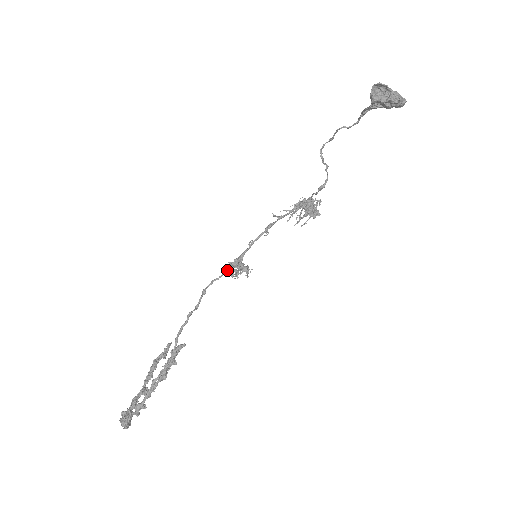
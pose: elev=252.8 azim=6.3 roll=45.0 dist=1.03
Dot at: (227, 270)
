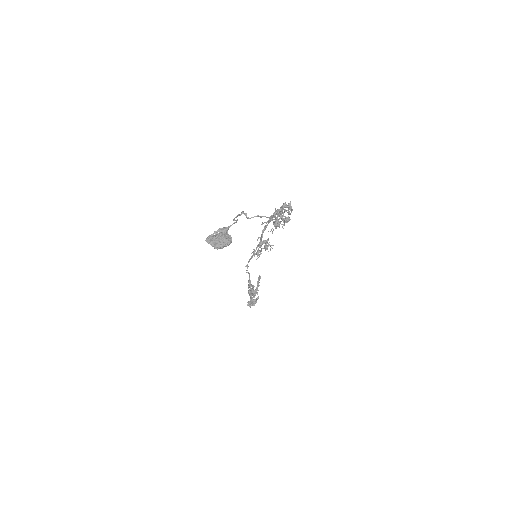
Dot at: (252, 256)
